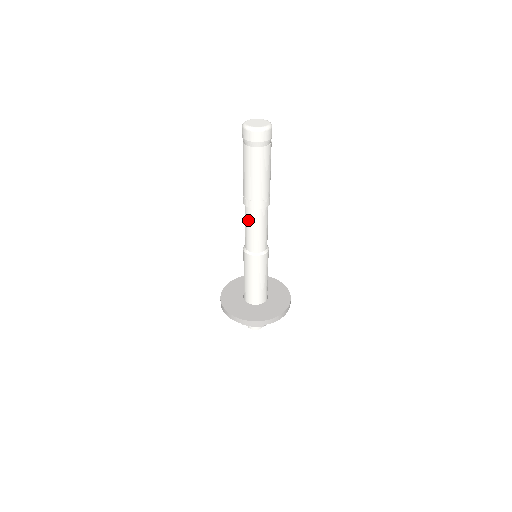
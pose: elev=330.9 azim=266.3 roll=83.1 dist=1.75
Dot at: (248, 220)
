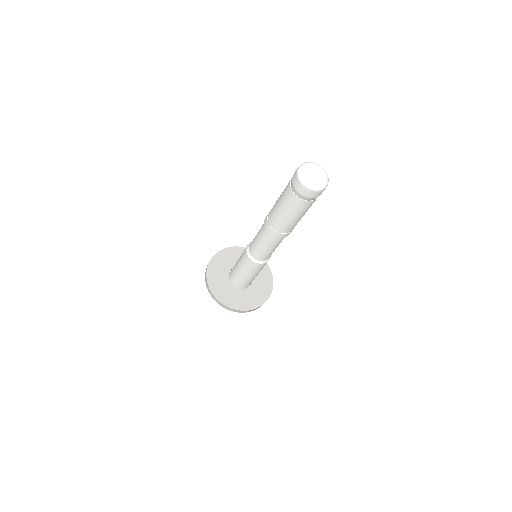
Dot at: (273, 244)
